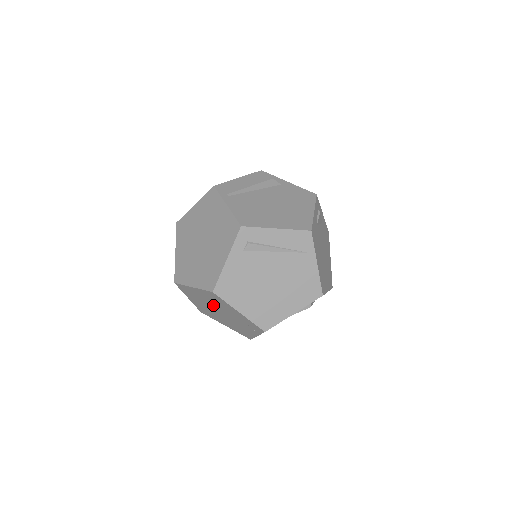
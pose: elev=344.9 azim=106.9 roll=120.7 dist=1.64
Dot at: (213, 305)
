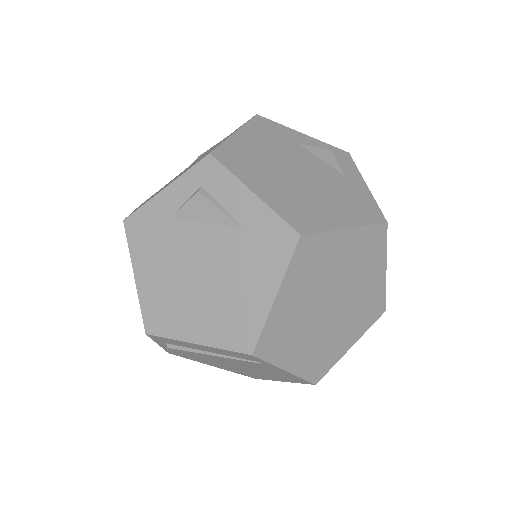
Dot at: occluded
